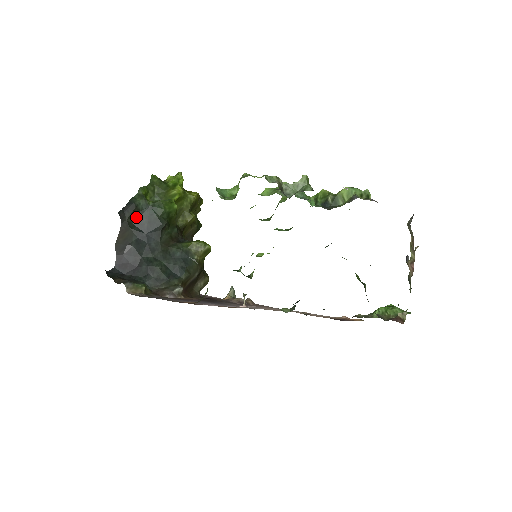
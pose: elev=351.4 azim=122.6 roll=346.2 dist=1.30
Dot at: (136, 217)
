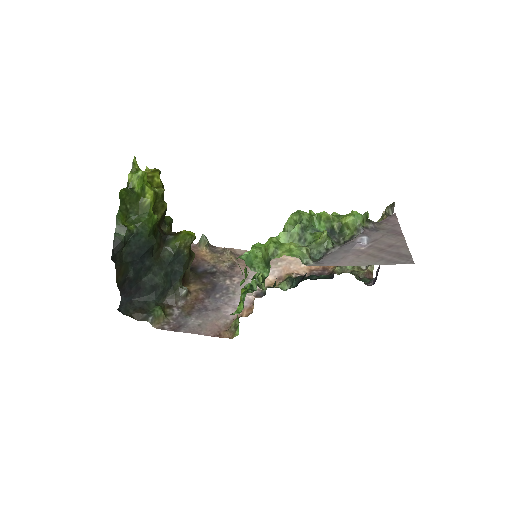
Dot at: (124, 249)
